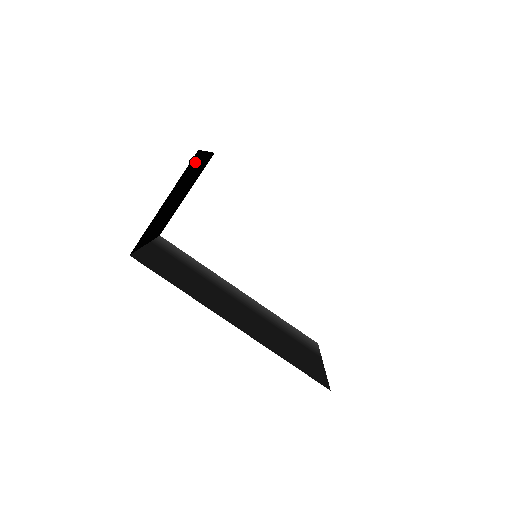
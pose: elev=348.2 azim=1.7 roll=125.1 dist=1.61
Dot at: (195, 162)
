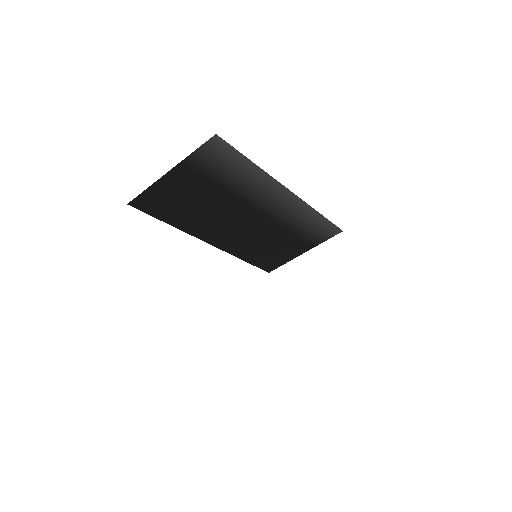
Dot at: occluded
